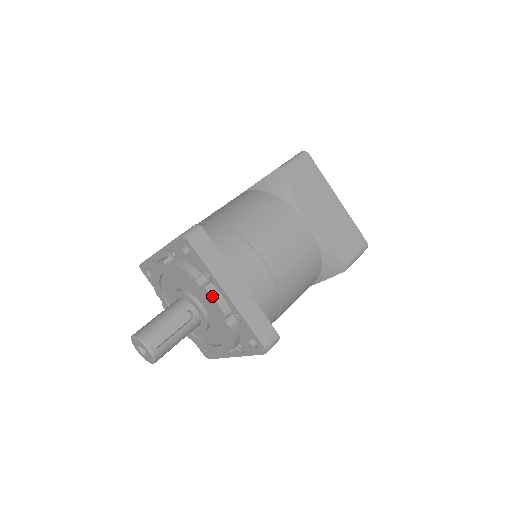
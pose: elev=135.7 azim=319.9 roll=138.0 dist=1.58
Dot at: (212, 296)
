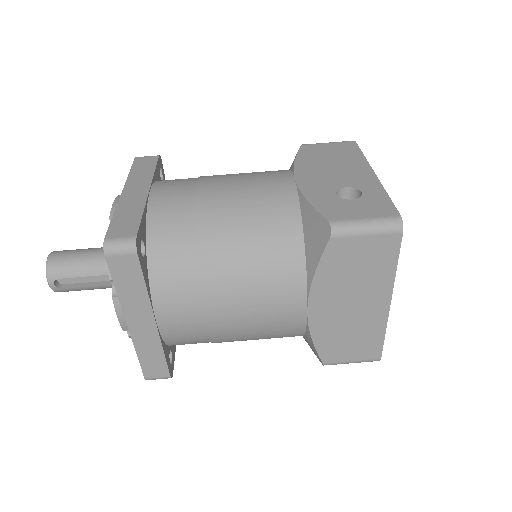
Dot at: (115, 310)
